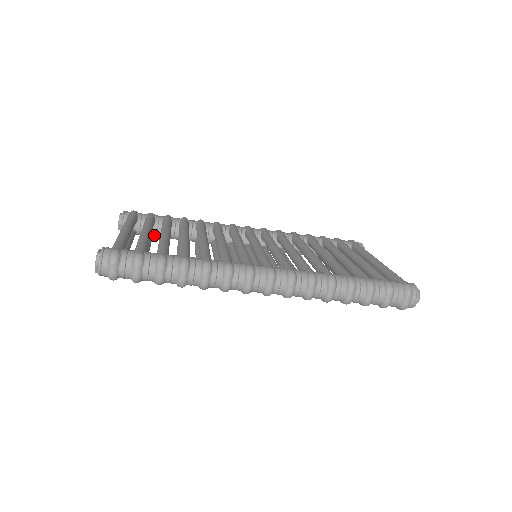
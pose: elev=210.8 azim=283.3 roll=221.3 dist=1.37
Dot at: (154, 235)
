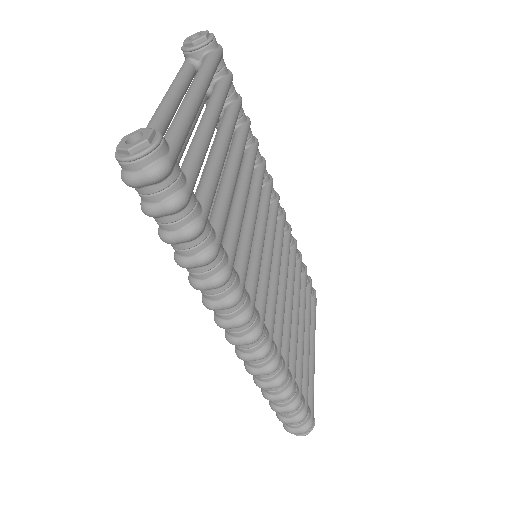
Dot at: occluded
